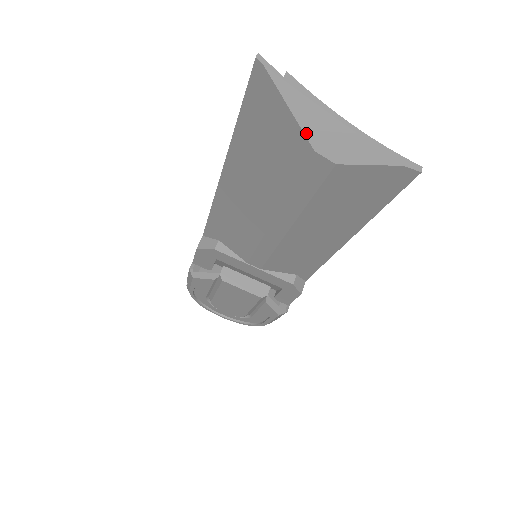
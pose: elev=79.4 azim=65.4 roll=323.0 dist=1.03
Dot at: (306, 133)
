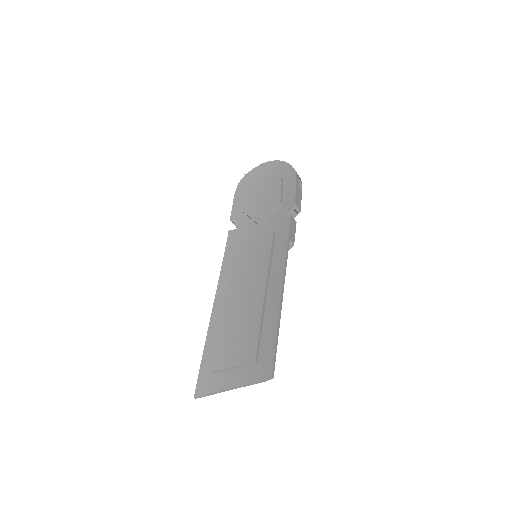
Dot at: occluded
